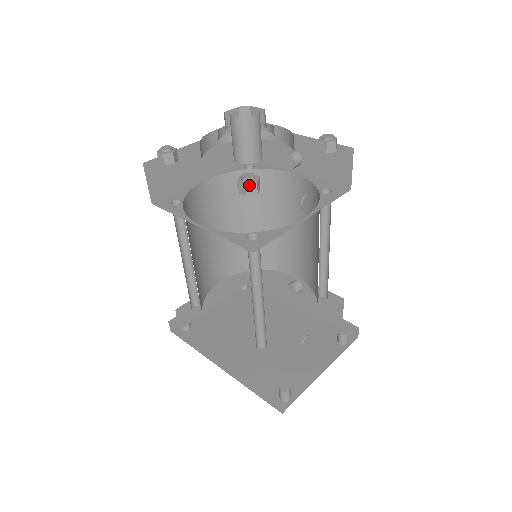
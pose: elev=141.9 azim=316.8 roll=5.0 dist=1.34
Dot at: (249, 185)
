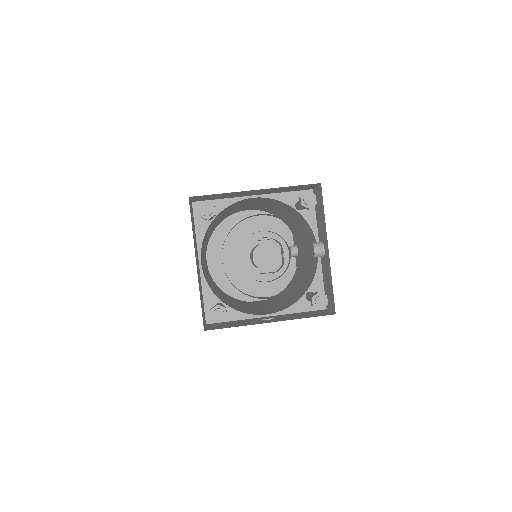
Dot at: occluded
